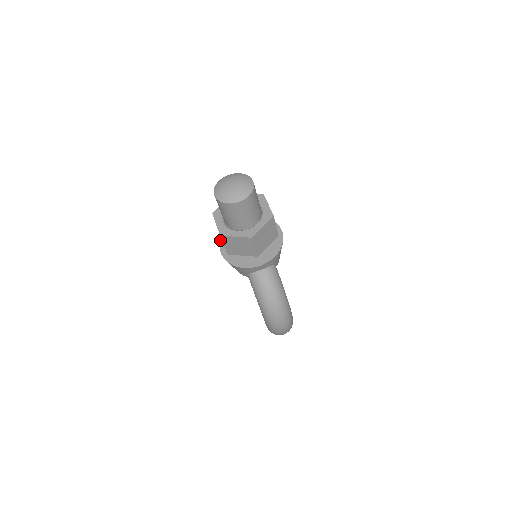
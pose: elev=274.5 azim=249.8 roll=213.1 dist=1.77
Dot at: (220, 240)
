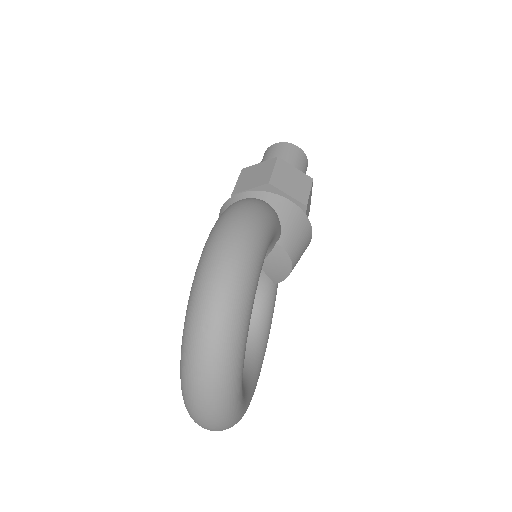
Dot at: occluded
